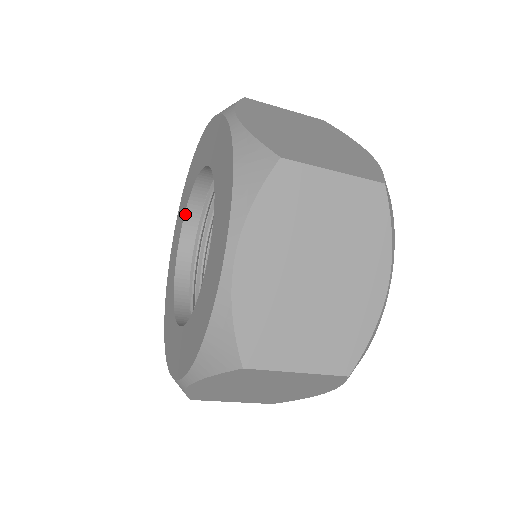
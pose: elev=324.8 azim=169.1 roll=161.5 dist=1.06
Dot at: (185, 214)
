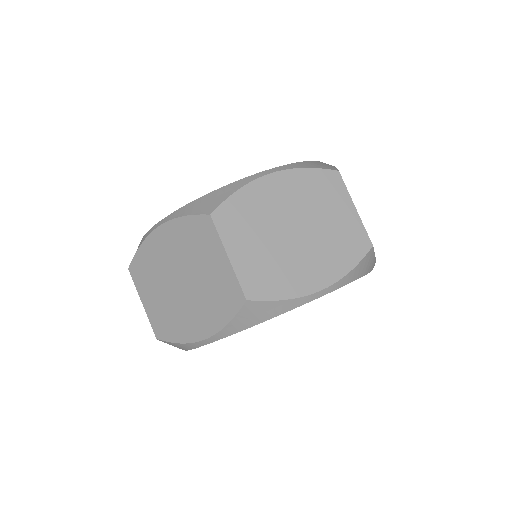
Dot at: occluded
